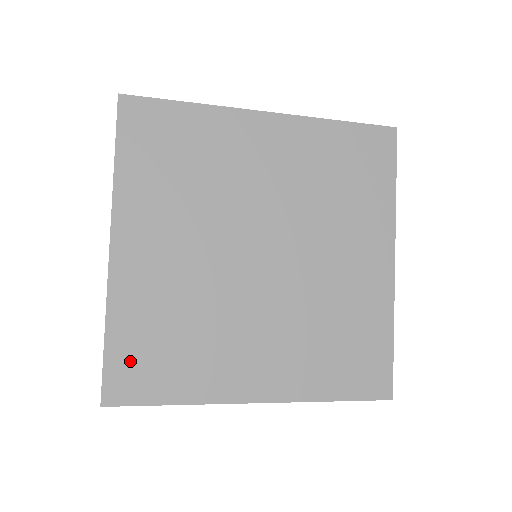
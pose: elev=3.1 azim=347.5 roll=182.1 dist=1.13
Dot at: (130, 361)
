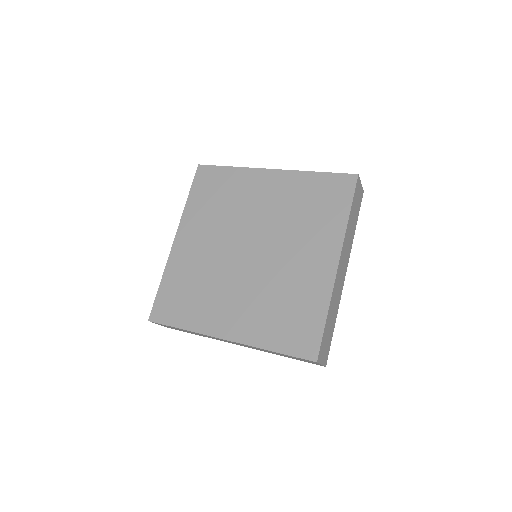
Dot at: (167, 300)
